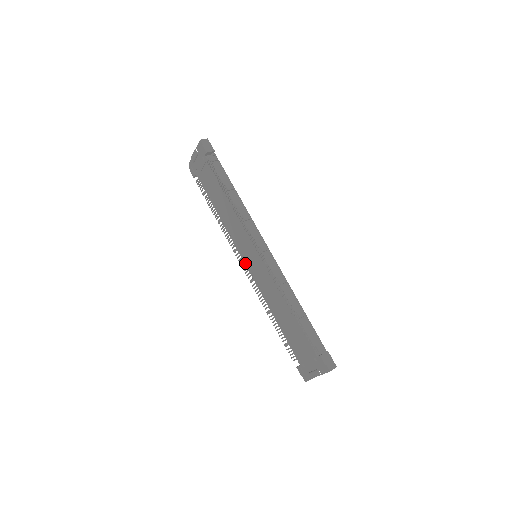
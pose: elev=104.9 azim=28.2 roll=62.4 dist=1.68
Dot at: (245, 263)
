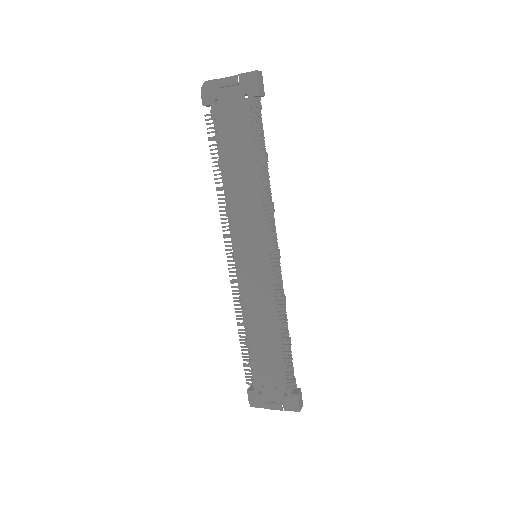
Dot at: (235, 257)
